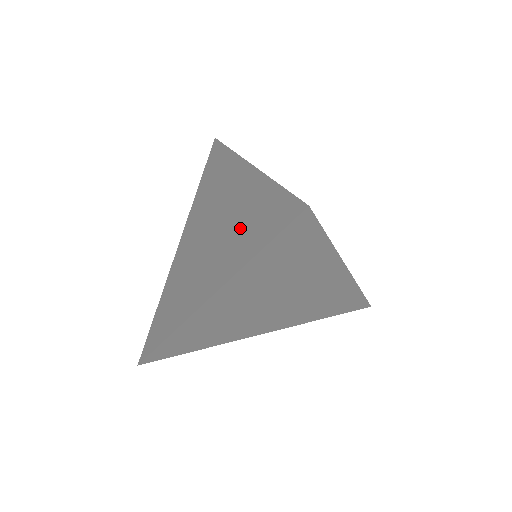
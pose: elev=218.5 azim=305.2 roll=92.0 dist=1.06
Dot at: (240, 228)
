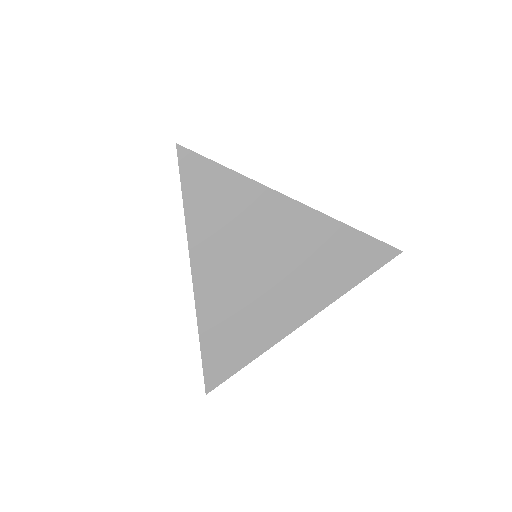
Dot at: occluded
